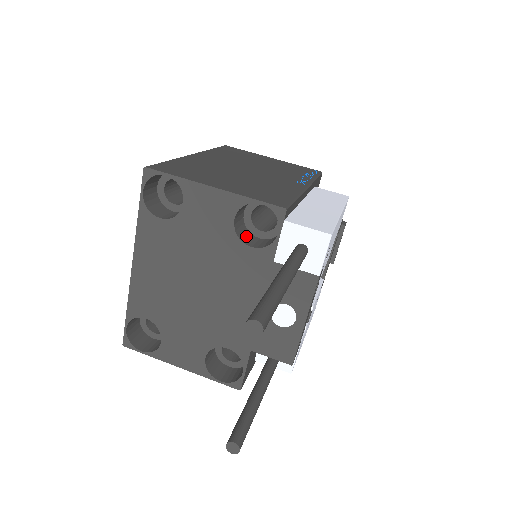
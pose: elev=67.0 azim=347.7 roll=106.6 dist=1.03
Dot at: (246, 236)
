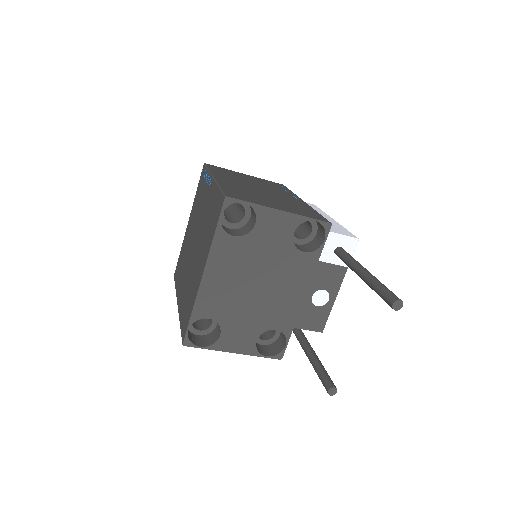
Dot at: occluded
